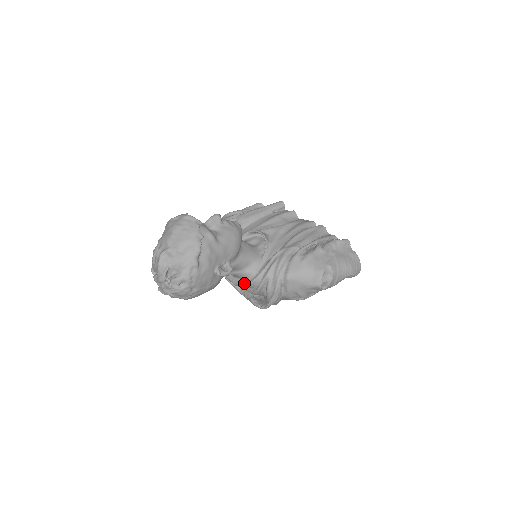
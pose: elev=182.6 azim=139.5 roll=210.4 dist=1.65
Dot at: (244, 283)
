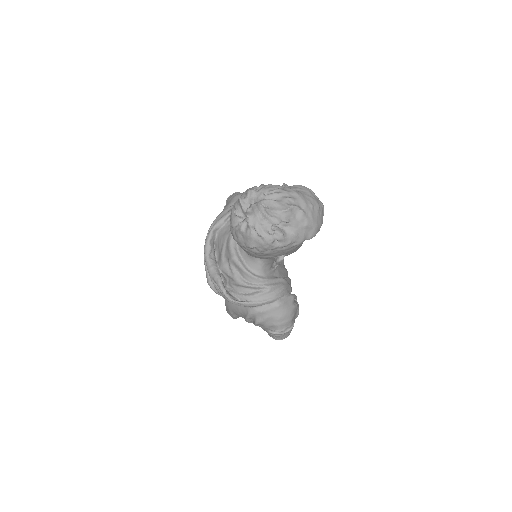
Dot at: (247, 269)
